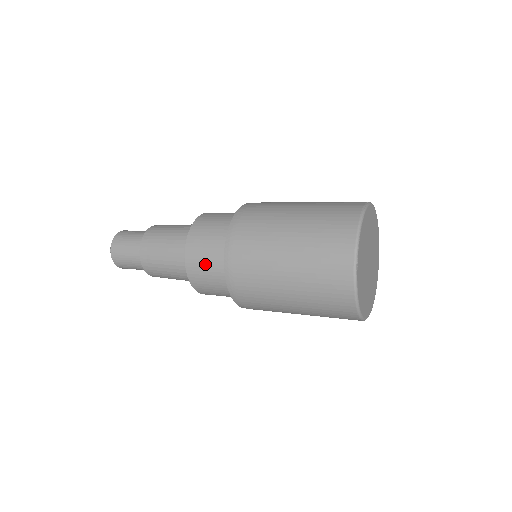
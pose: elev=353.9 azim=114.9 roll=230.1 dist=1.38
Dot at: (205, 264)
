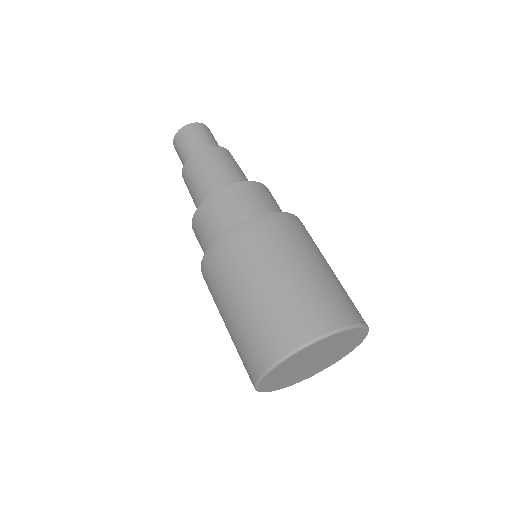
Dot at: (209, 223)
